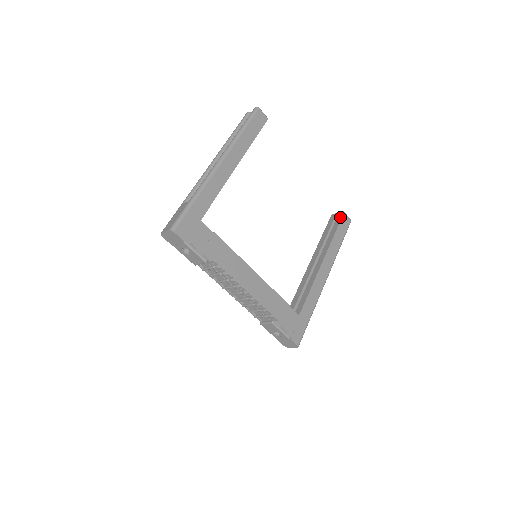
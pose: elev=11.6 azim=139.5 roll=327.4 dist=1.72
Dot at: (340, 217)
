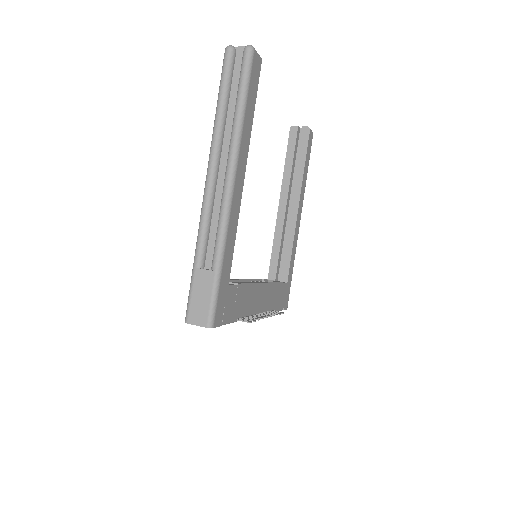
Dot at: (306, 137)
